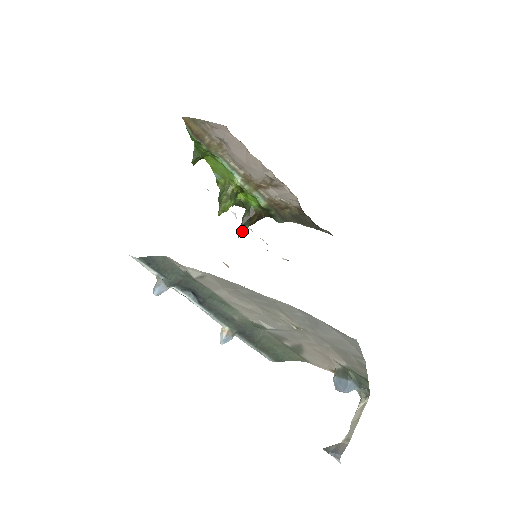
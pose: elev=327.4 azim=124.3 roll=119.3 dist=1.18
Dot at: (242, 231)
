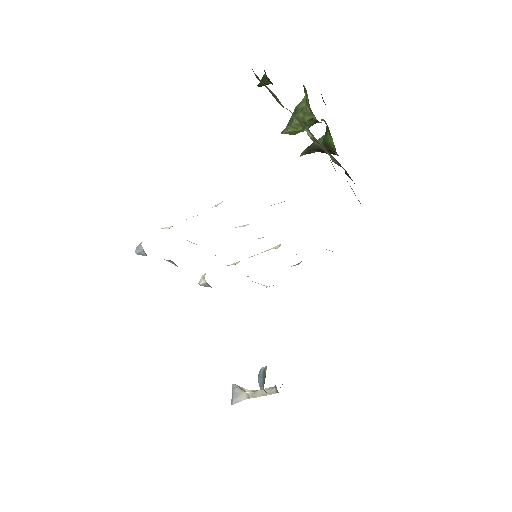
Dot at: (308, 152)
